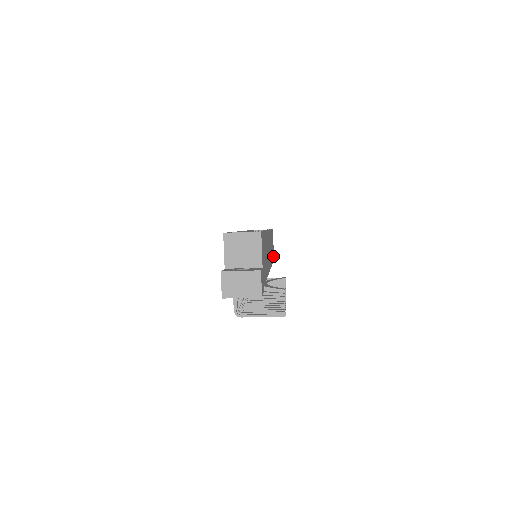
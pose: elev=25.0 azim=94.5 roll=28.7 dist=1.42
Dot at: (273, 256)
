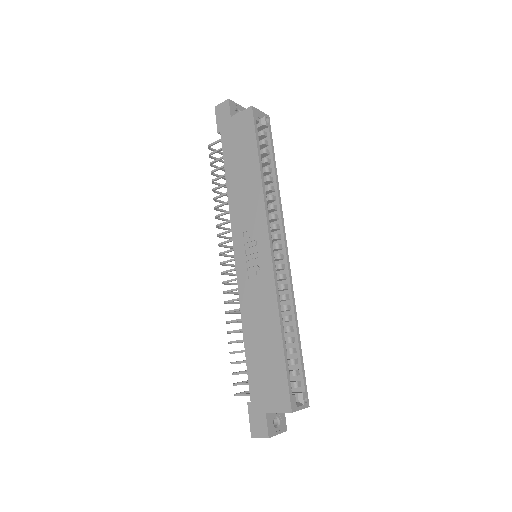
Dot at: occluded
